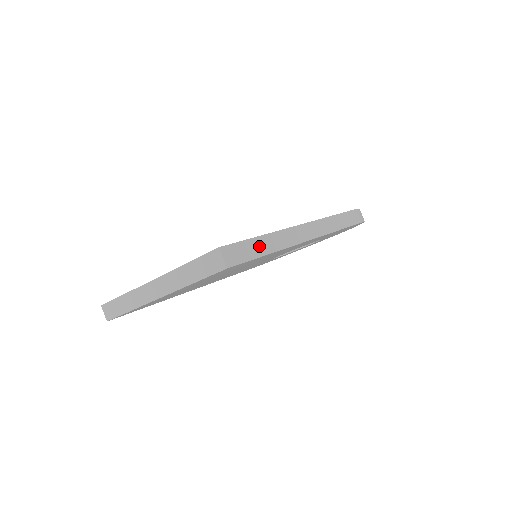
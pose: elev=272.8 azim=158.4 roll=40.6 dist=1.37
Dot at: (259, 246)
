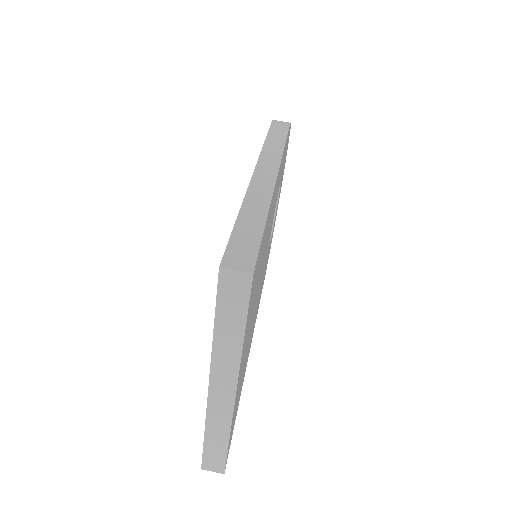
Dot at: (249, 224)
